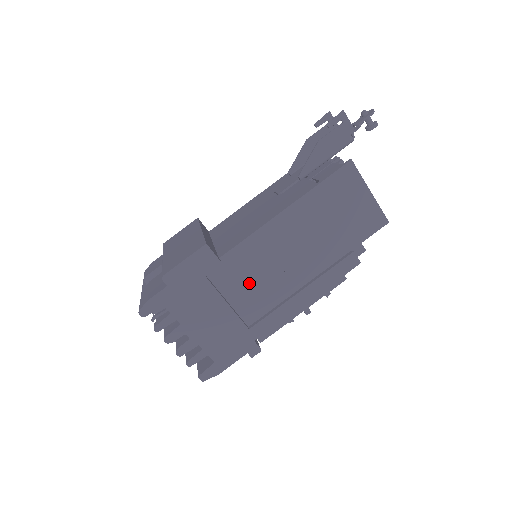
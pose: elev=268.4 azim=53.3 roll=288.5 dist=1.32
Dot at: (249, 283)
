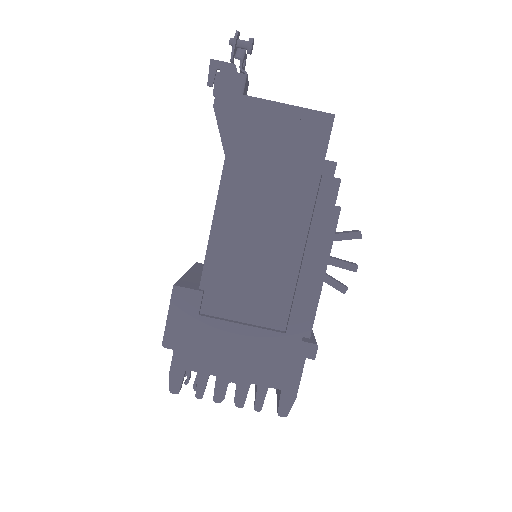
Dot at: (247, 289)
